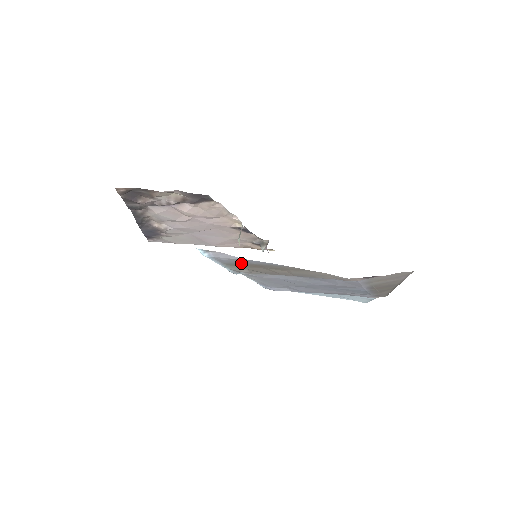
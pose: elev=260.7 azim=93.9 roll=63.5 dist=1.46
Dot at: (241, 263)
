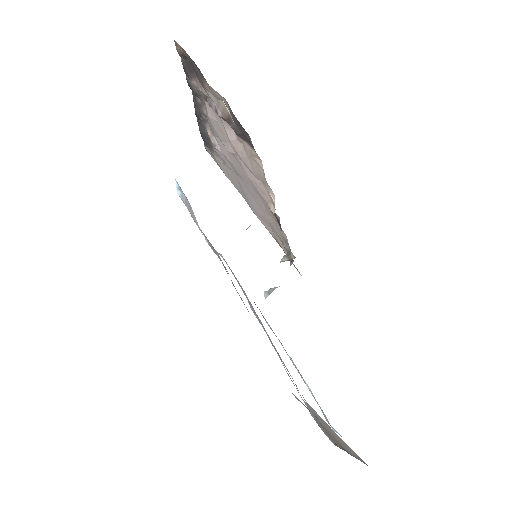
Dot at: occluded
